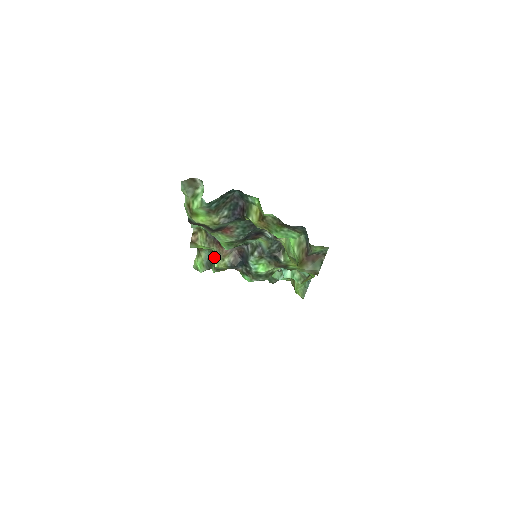
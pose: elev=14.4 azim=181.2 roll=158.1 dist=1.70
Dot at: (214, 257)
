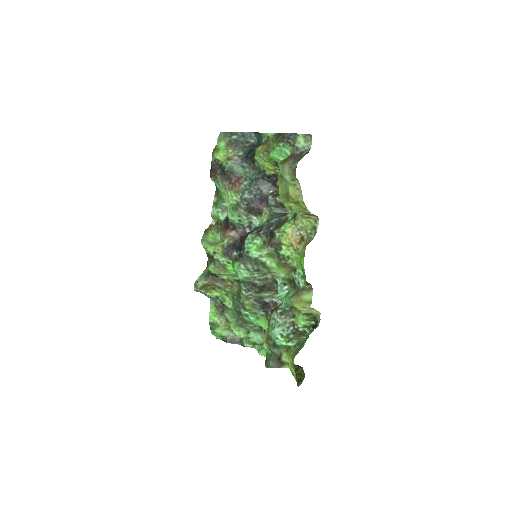
Dot at: occluded
